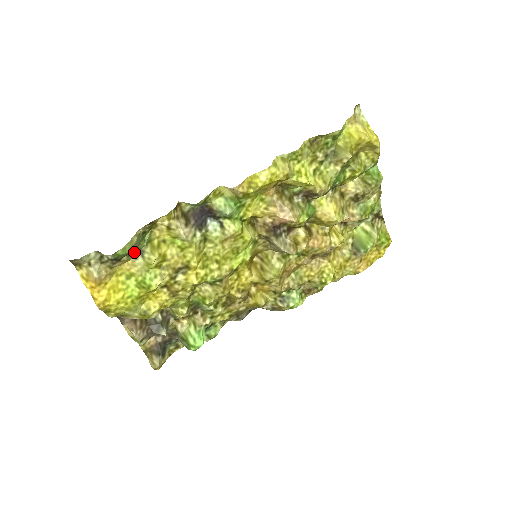
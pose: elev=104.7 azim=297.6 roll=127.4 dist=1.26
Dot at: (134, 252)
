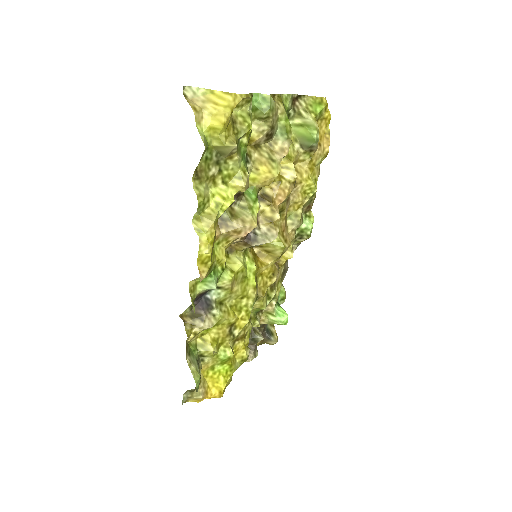
Dot at: (198, 362)
